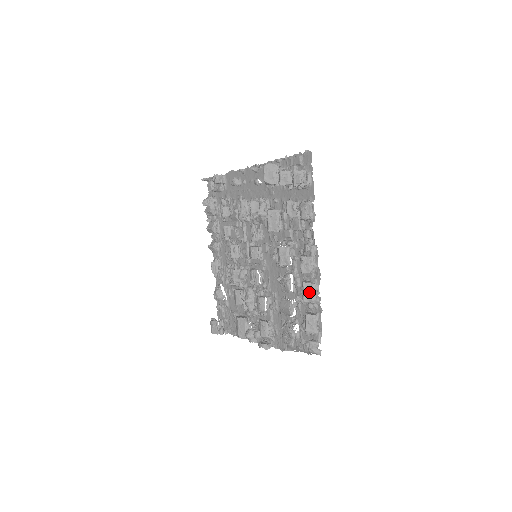
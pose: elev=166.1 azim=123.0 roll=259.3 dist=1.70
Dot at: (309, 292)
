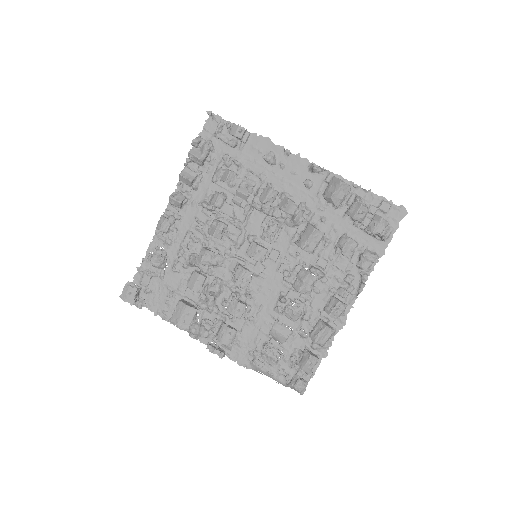
Dot at: (326, 336)
